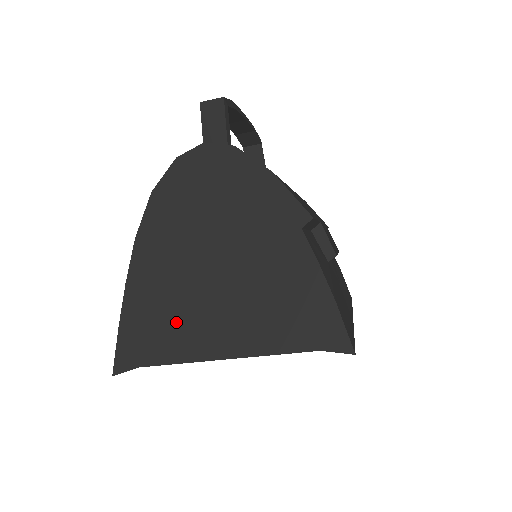
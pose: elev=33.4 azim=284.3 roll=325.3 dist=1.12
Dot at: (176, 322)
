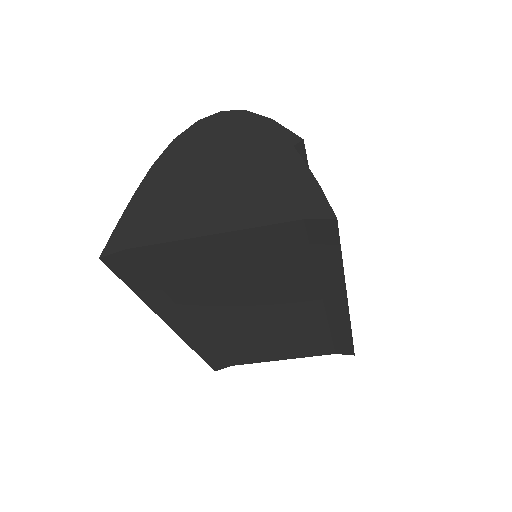
Dot at: (172, 213)
